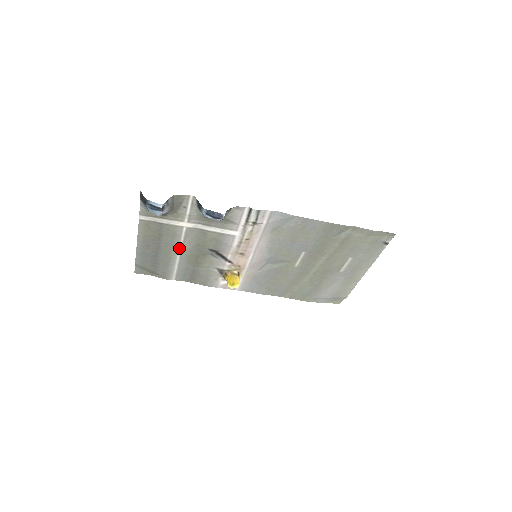
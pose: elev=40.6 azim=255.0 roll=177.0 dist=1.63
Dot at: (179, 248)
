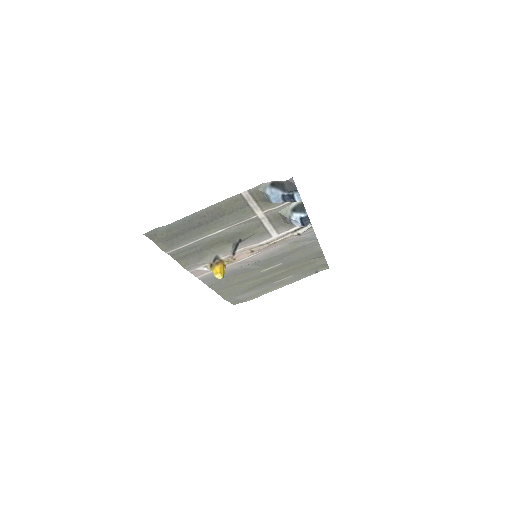
Dot at: (222, 229)
